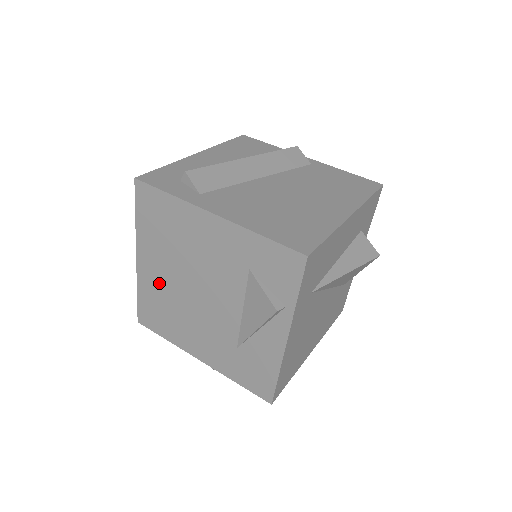
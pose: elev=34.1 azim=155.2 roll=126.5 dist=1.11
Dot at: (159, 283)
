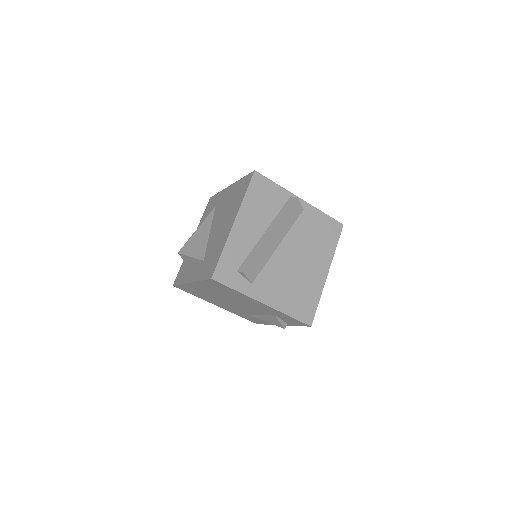
Dot at: (203, 291)
